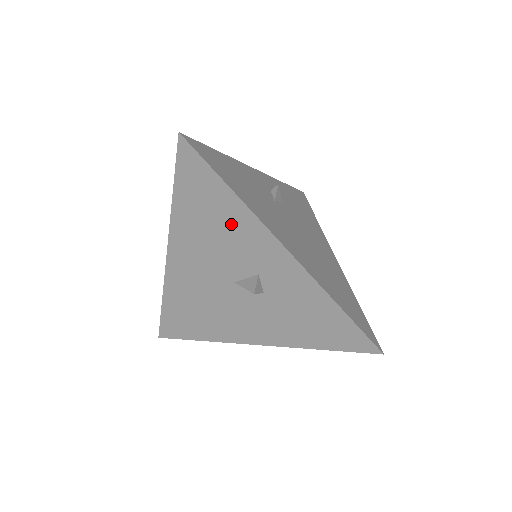
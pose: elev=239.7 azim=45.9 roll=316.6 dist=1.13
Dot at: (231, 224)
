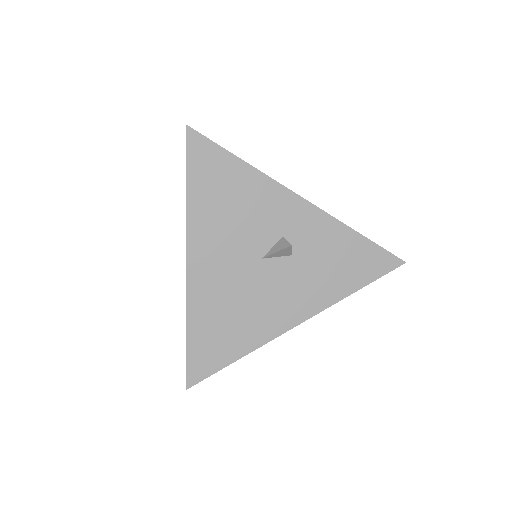
Dot at: (248, 195)
